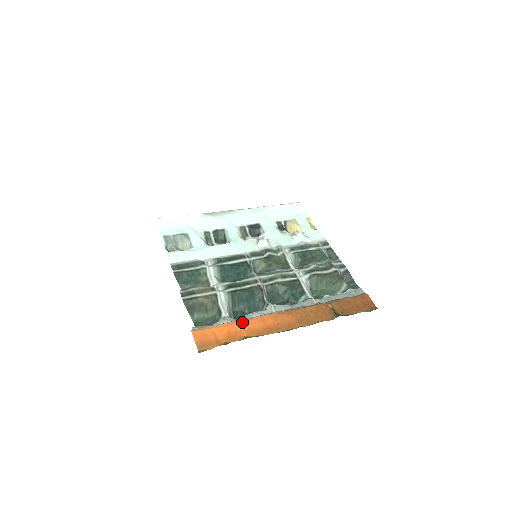
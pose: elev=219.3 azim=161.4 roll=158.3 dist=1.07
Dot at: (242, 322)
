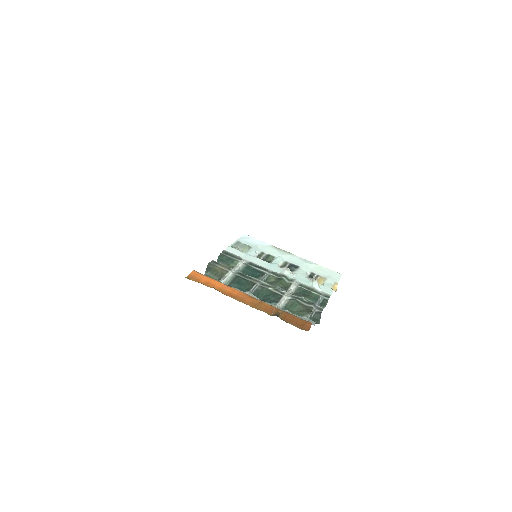
Dot at: (222, 284)
